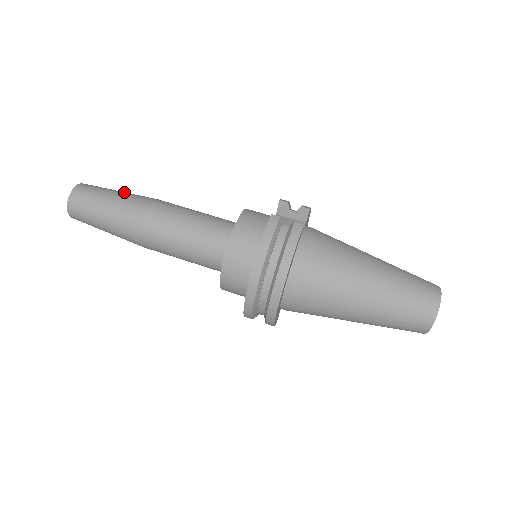
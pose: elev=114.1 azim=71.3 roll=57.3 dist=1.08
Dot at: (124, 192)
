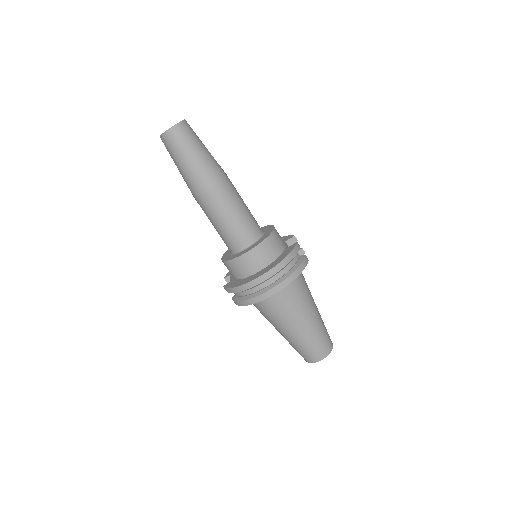
Dot at: occluded
